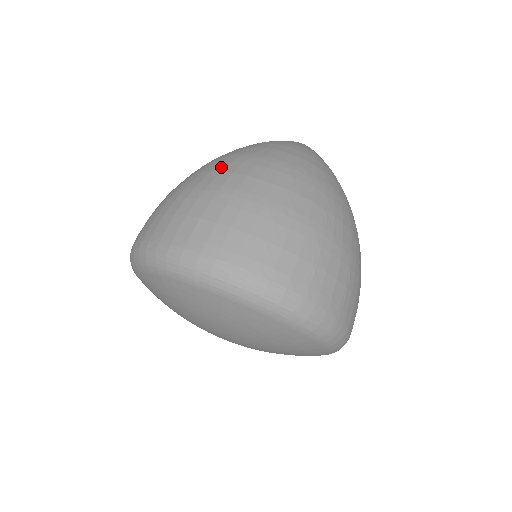
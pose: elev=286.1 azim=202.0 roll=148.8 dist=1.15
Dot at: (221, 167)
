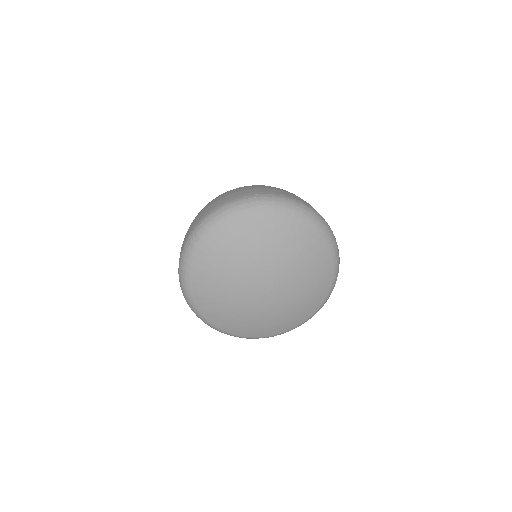
Dot at: occluded
